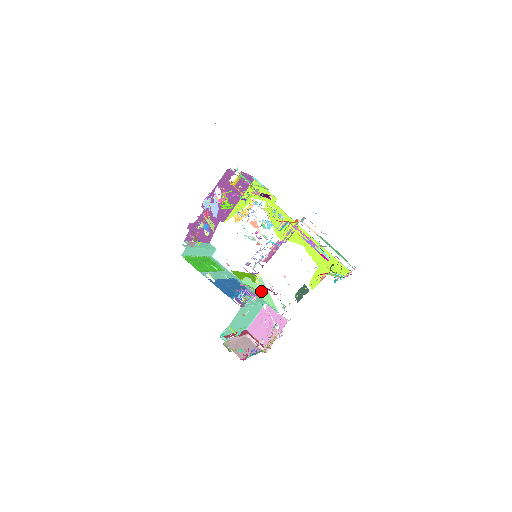
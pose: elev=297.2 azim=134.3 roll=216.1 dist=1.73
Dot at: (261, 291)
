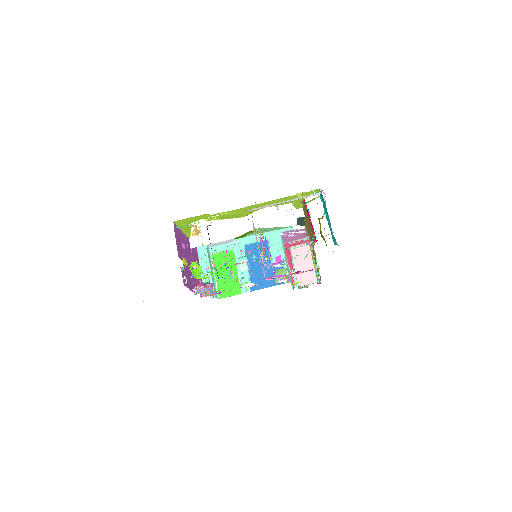
Dot at: (267, 230)
